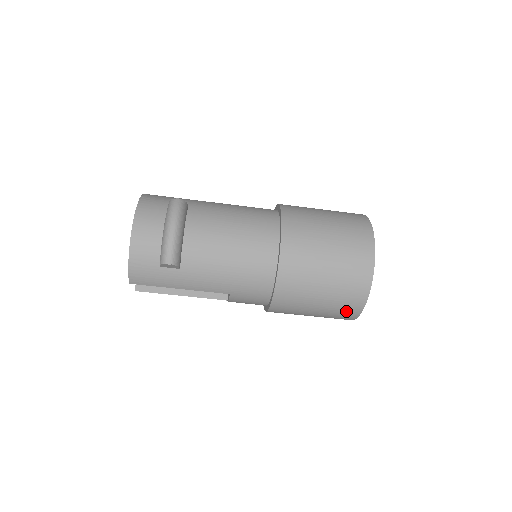
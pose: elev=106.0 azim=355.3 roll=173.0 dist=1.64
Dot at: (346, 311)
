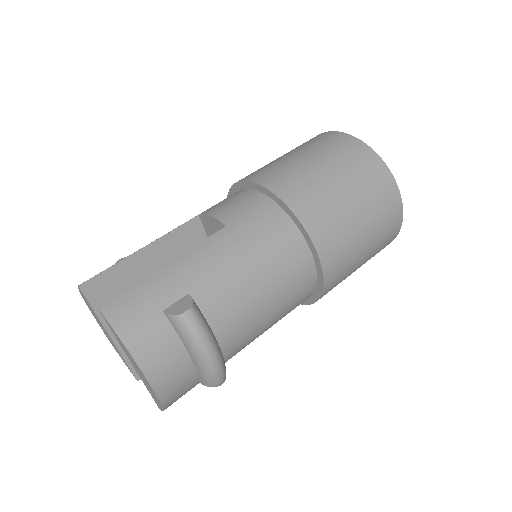
Dot at: occluded
